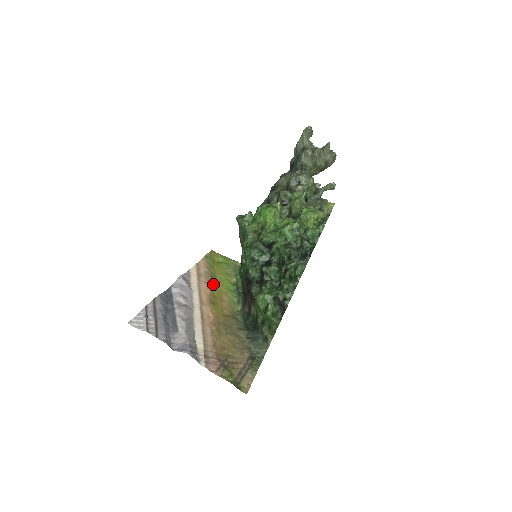
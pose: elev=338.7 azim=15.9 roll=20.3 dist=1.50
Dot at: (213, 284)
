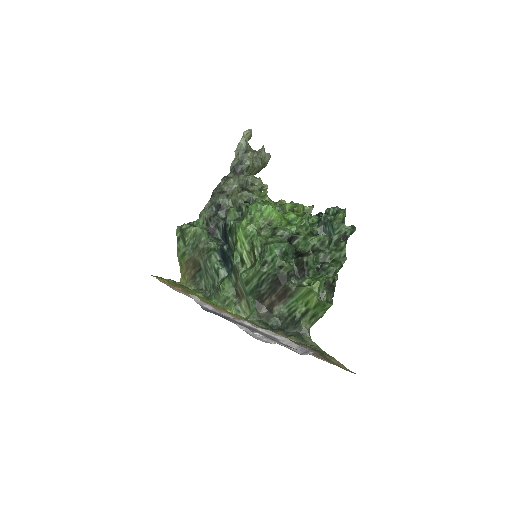
Dot at: occluded
